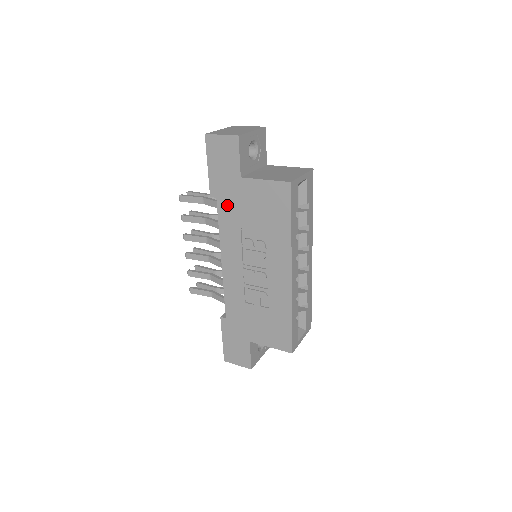
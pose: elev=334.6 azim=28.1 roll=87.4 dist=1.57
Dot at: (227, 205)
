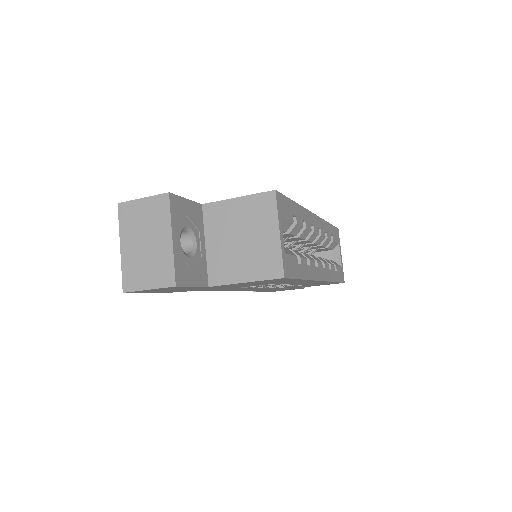
Dot at: occluded
